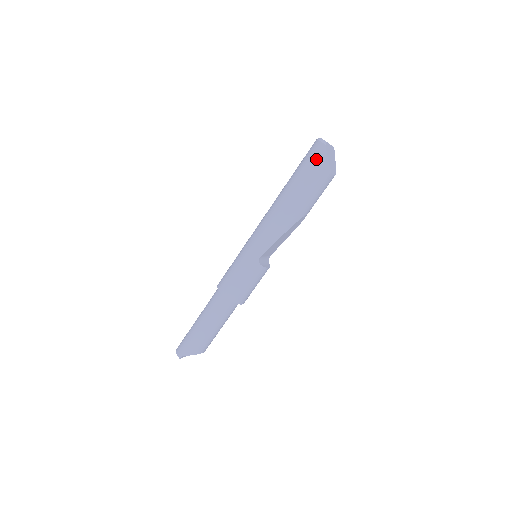
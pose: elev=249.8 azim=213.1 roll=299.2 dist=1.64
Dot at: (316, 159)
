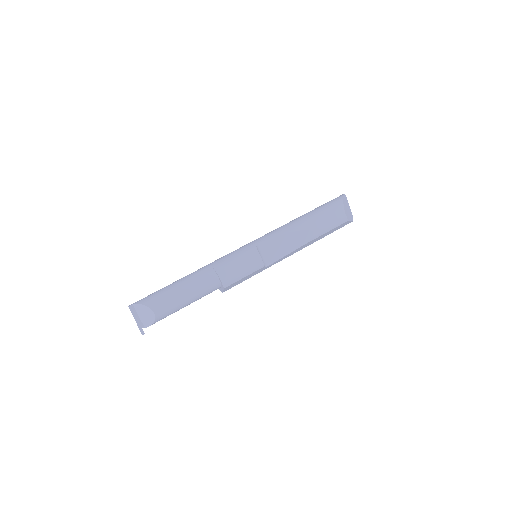
Dot at: (334, 199)
